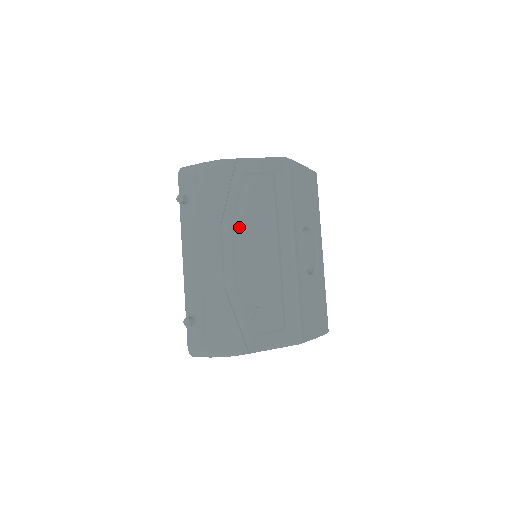
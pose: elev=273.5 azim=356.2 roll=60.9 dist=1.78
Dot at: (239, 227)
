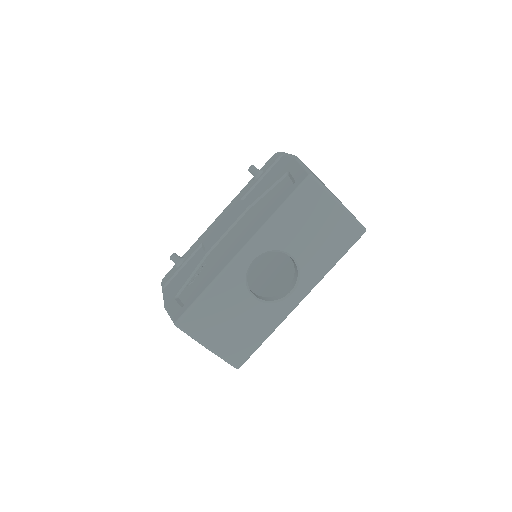
Dot at: (249, 212)
